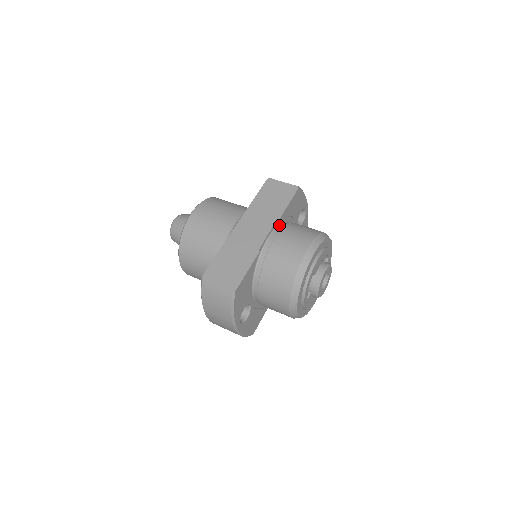
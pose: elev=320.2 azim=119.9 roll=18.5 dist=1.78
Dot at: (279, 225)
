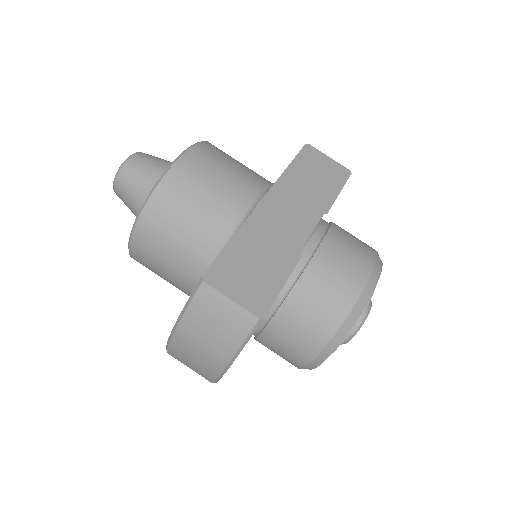
Dot at: (320, 220)
